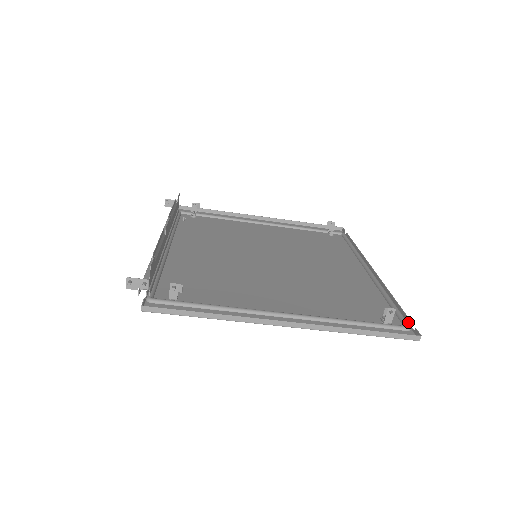
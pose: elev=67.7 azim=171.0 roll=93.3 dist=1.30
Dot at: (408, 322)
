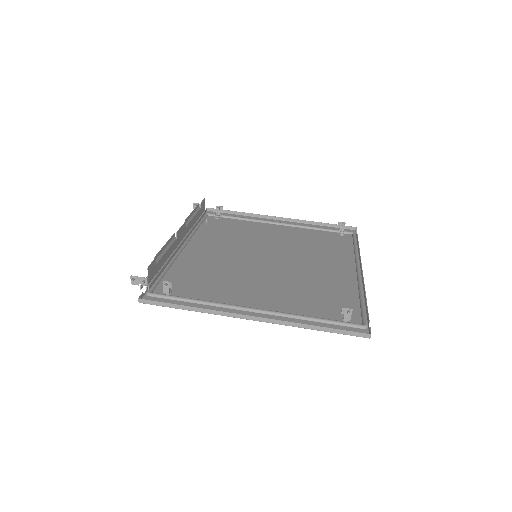
Dot at: (368, 321)
